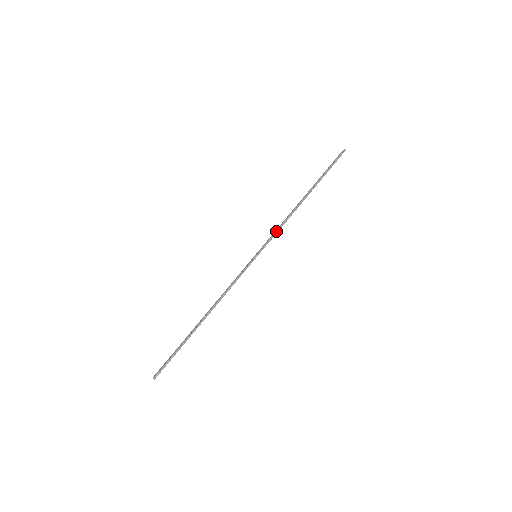
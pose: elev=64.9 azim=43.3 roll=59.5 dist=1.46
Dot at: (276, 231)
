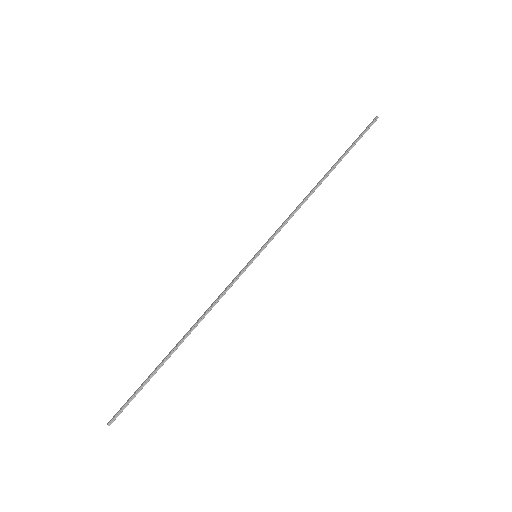
Dot at: (284, 223)
